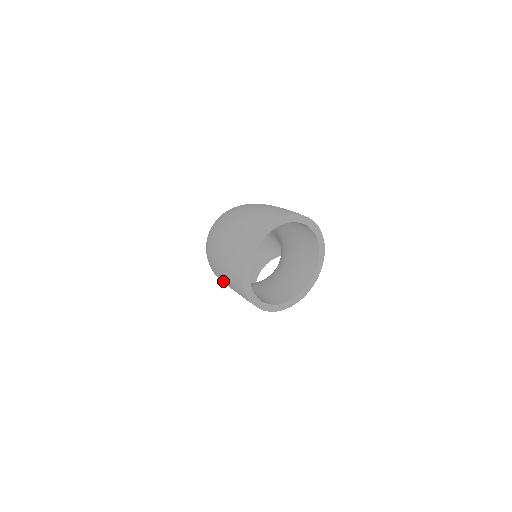
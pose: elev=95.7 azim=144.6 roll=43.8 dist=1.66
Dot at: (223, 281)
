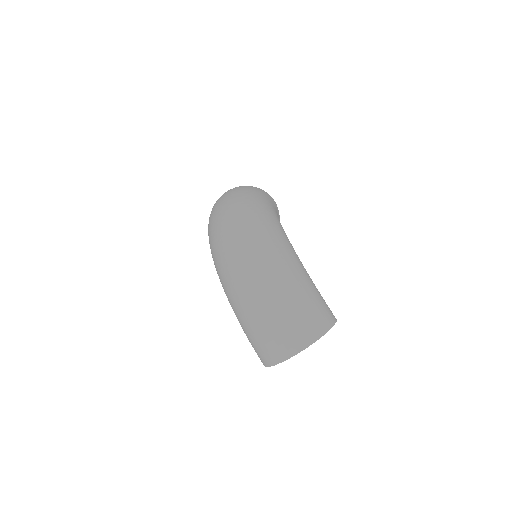
Dot at: occluded
